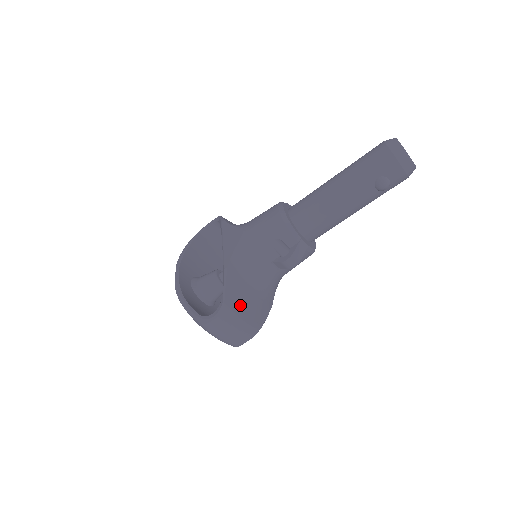
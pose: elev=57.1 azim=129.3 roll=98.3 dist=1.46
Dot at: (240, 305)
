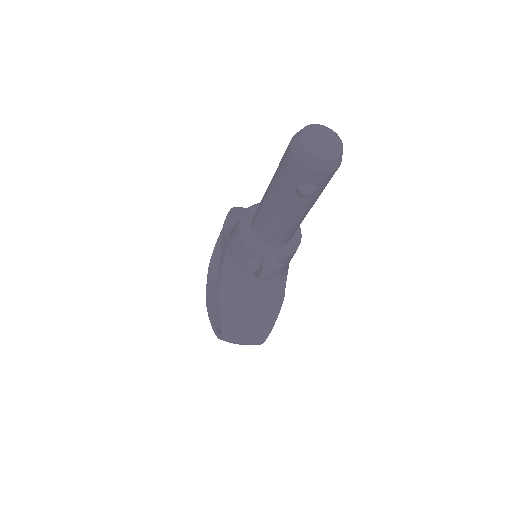
Dot at: (239, 320)
